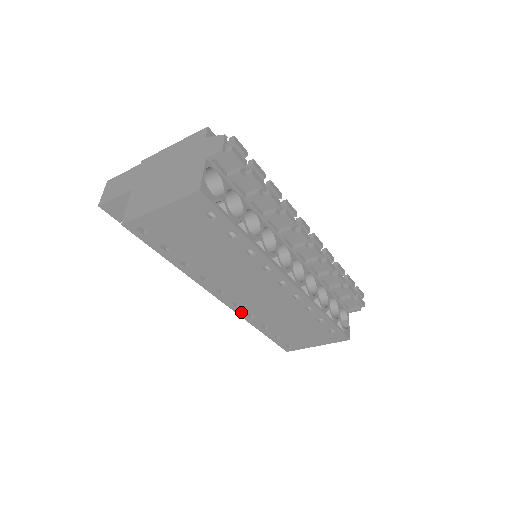
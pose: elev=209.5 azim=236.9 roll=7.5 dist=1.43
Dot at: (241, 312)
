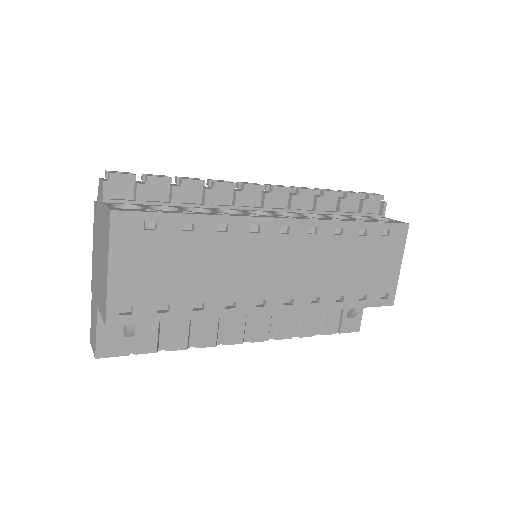
Dot at: (303, 306)
